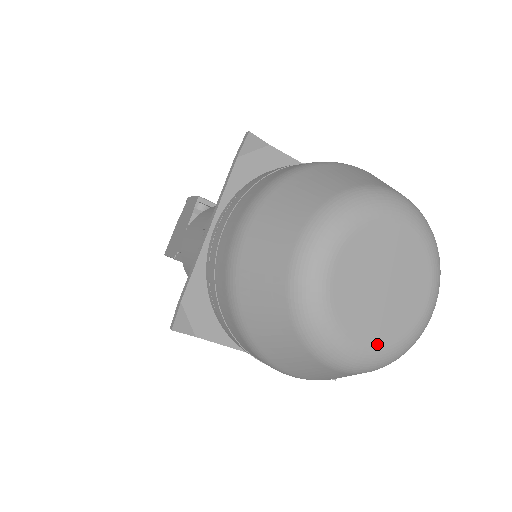
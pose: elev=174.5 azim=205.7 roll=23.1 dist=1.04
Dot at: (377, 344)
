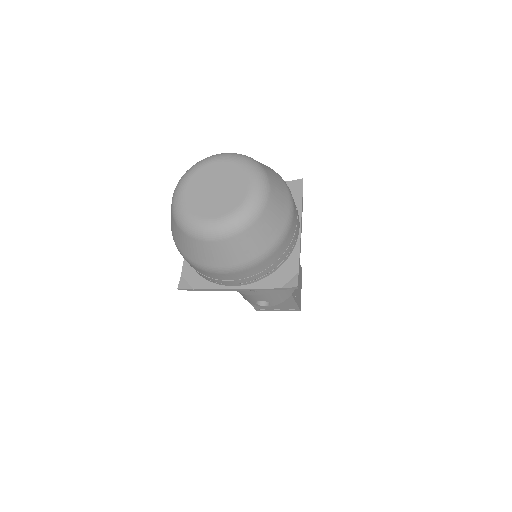
Dot at: (221, 215)
